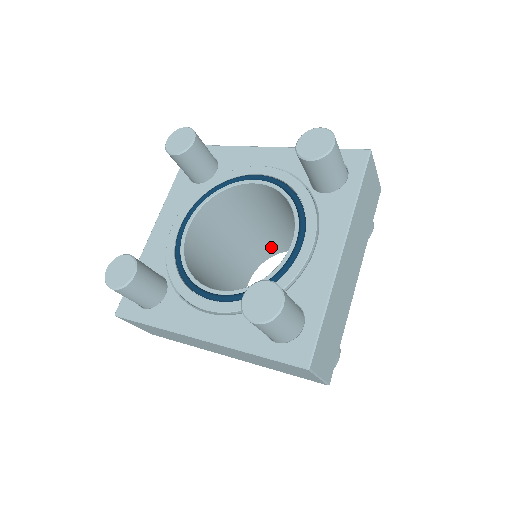
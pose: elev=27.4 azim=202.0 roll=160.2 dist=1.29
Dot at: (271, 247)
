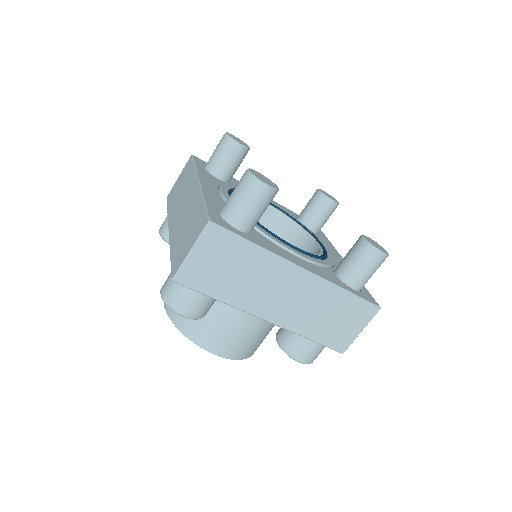
Dot at: occluded
